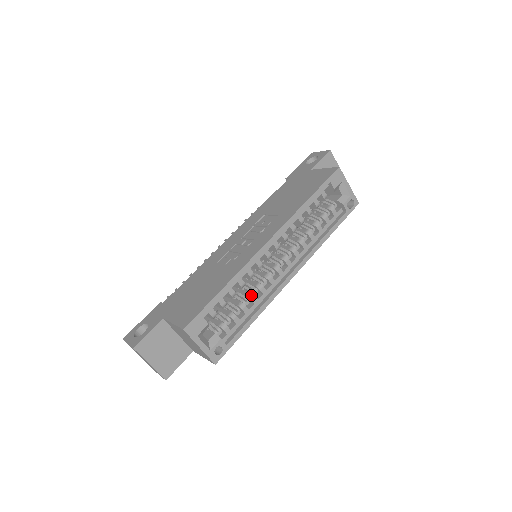
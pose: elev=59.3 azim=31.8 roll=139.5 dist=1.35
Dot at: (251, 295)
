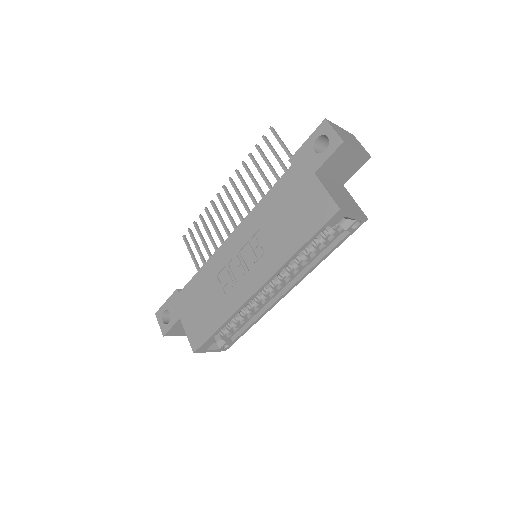
Dot at: (248, 312)
